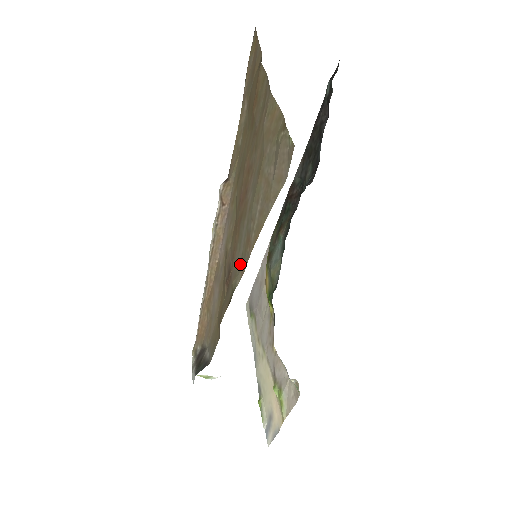
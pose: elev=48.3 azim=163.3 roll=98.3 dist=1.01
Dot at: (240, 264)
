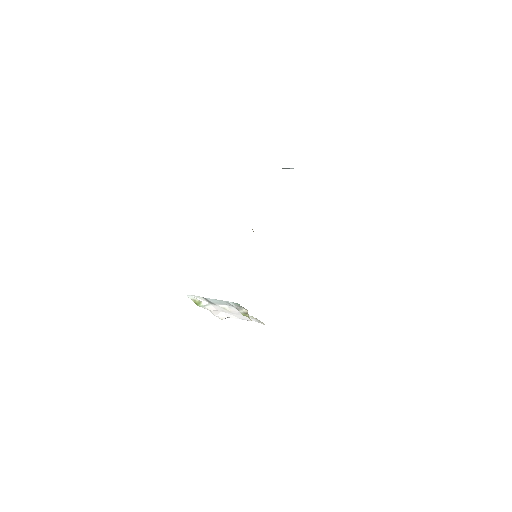
Dot at: occluded
